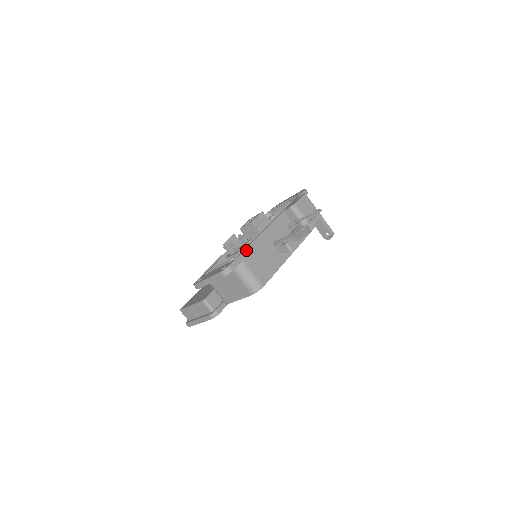
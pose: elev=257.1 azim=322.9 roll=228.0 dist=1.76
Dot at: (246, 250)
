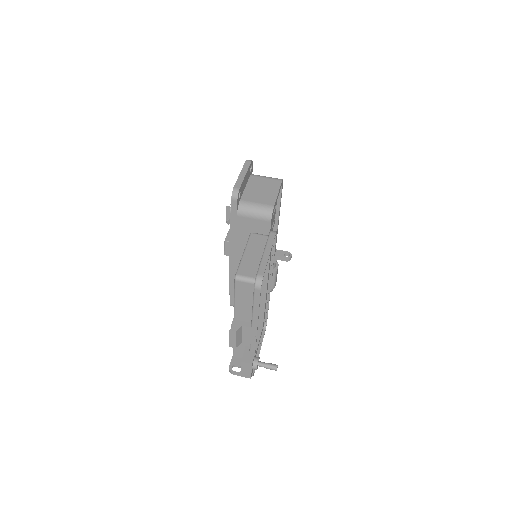
Dot at: occluded
